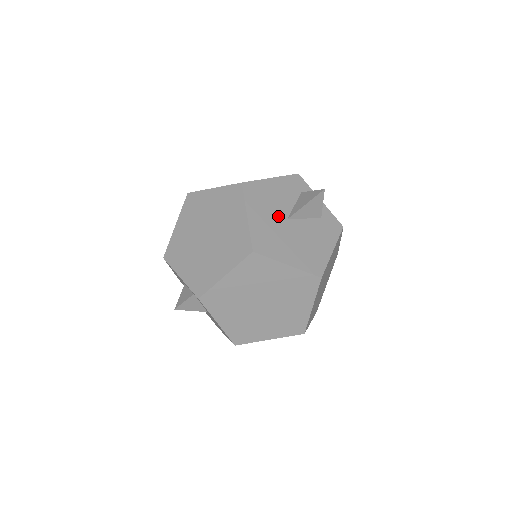
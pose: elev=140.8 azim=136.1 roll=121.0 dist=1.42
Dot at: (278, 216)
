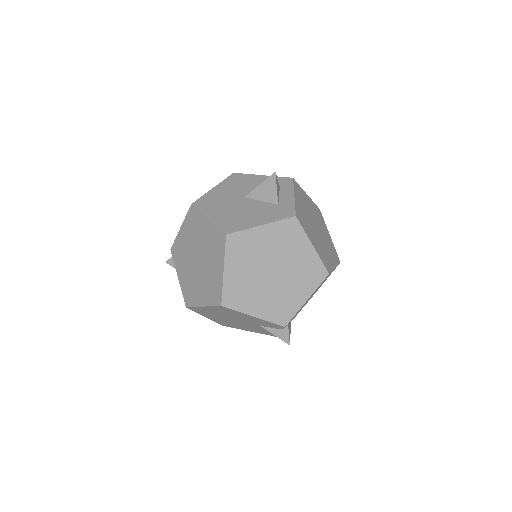
Dot at: (238, 194)
